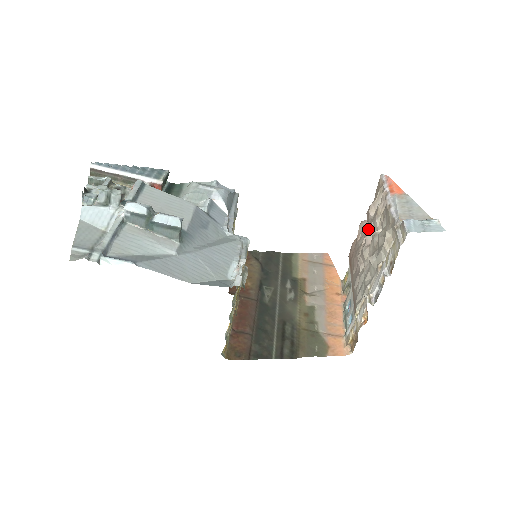
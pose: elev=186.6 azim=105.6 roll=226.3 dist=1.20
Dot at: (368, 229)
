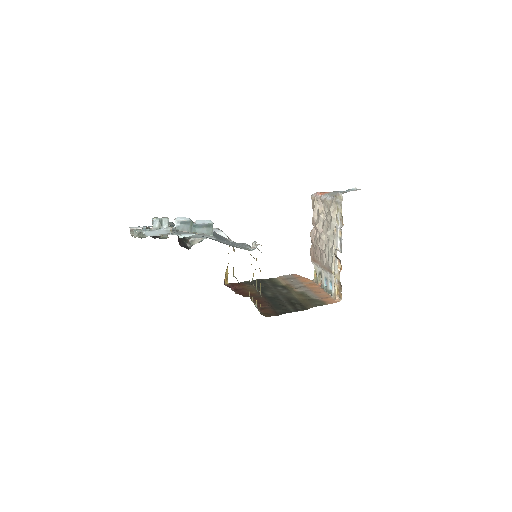
Dot at: (317, 225)
